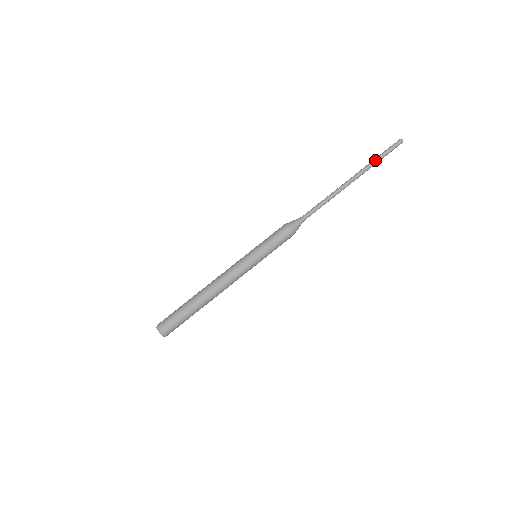
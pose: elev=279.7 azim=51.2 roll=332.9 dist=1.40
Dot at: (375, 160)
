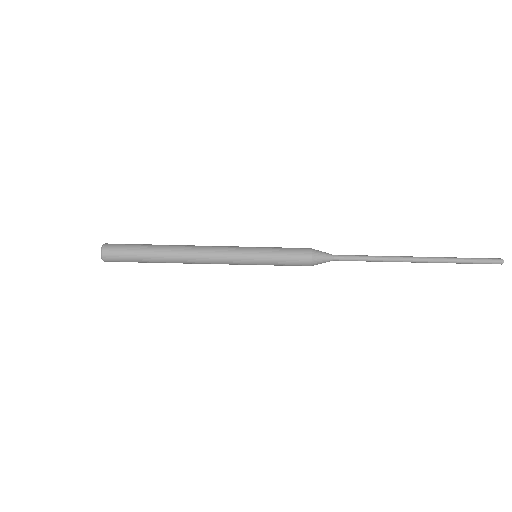
Dot at: (457, 259)
